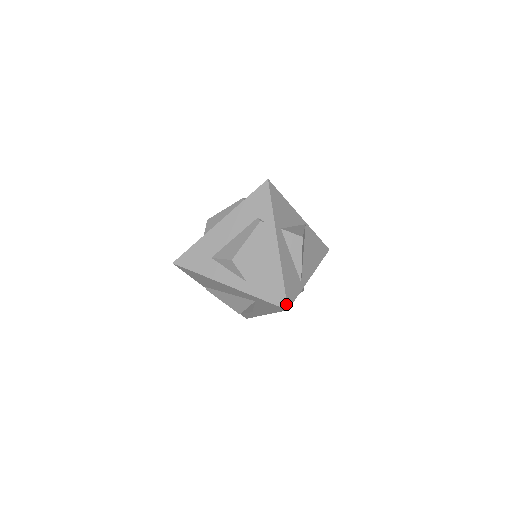
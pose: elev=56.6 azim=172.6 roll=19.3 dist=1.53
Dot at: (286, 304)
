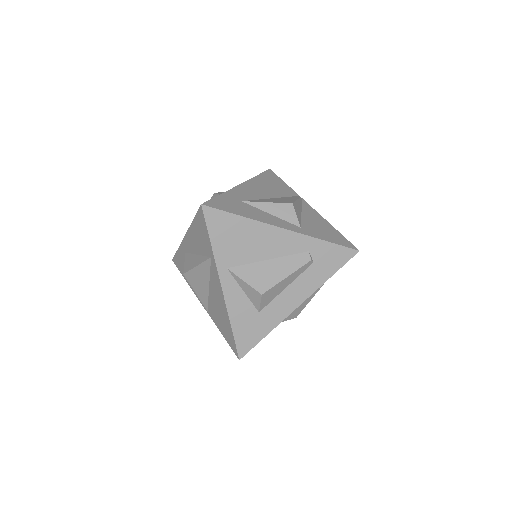
Dot at: occluded
